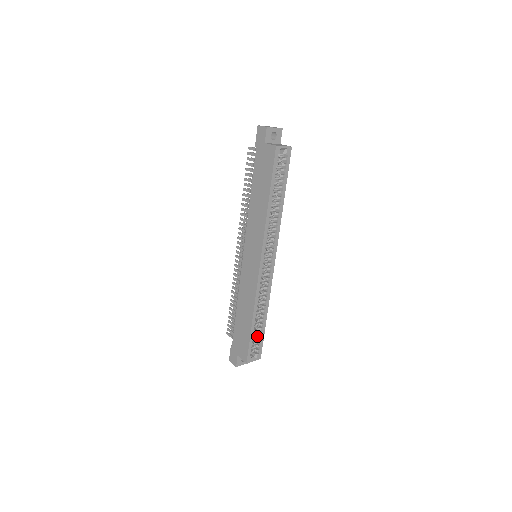
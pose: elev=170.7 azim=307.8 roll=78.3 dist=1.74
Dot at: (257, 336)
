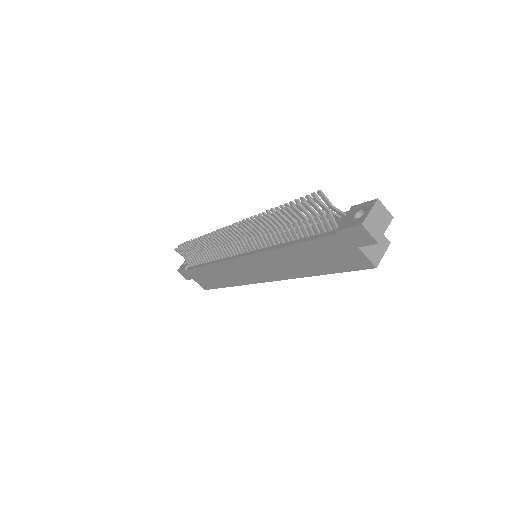
Dot at: occluded
